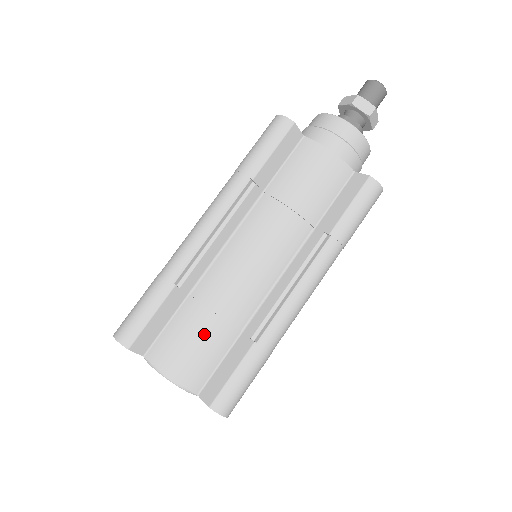
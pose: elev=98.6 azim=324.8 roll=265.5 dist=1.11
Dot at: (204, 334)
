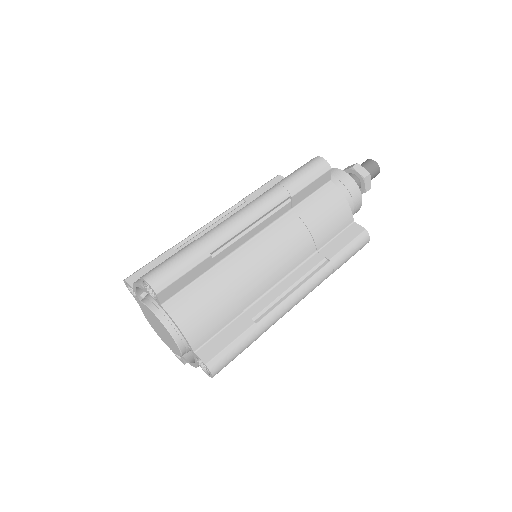
Dot at: occluded
